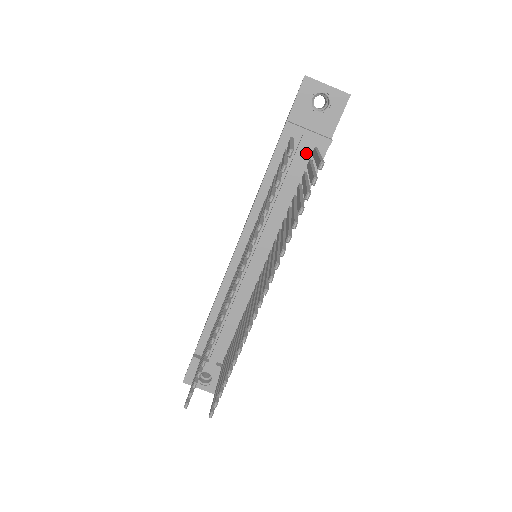
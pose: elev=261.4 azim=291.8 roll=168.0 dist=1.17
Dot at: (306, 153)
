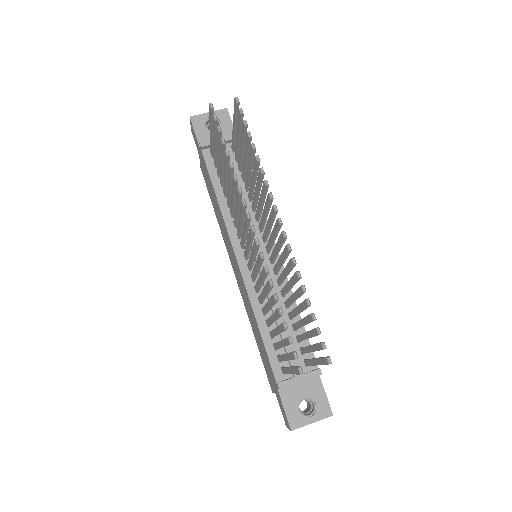
Dot at: occluded
